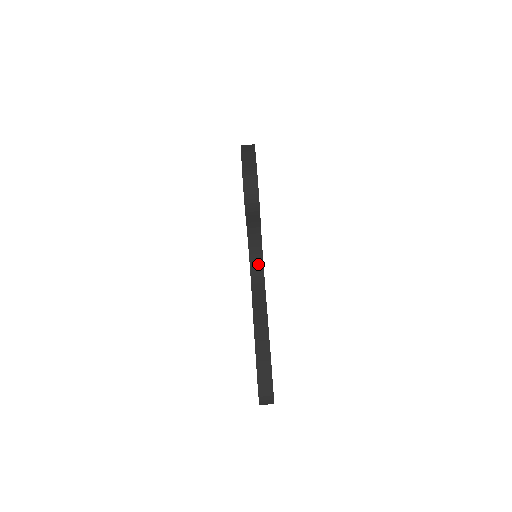
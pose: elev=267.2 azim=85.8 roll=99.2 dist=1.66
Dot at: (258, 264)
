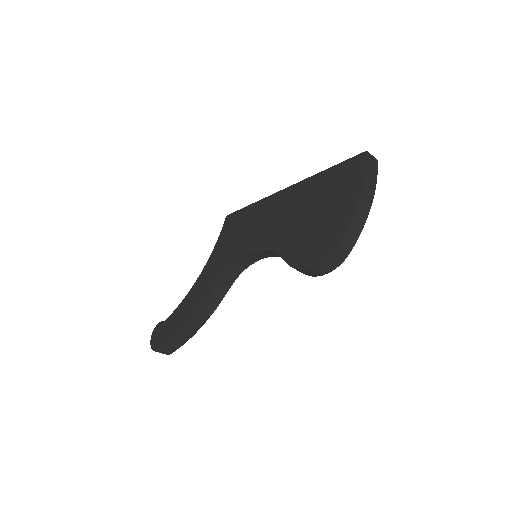
Dot at: (250, 260)
